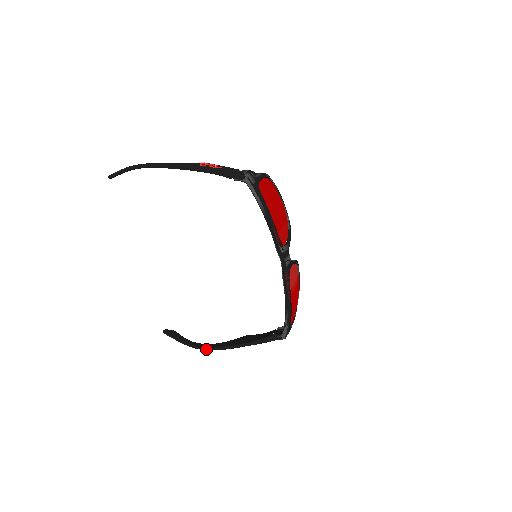
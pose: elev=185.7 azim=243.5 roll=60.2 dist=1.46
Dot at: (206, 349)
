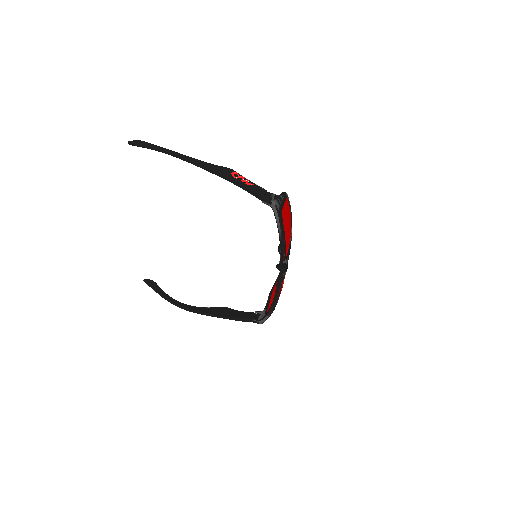
Dot at: (185, 309)
